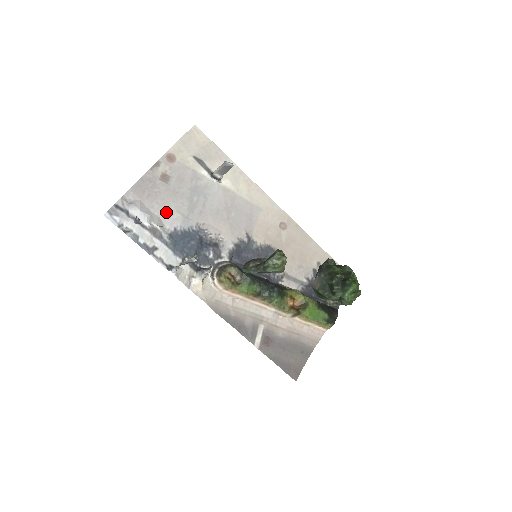
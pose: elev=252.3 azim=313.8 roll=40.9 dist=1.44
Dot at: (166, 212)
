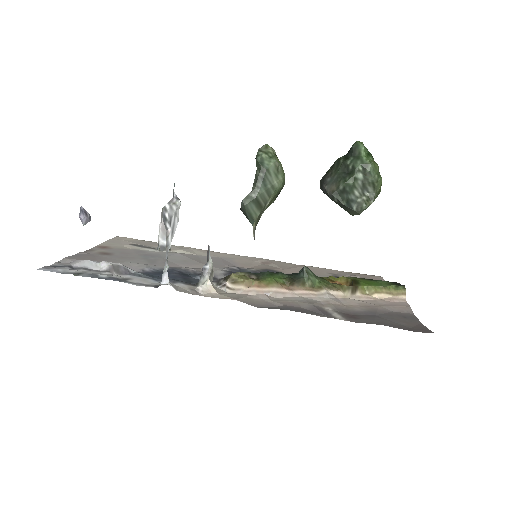
Dot at: occluded
